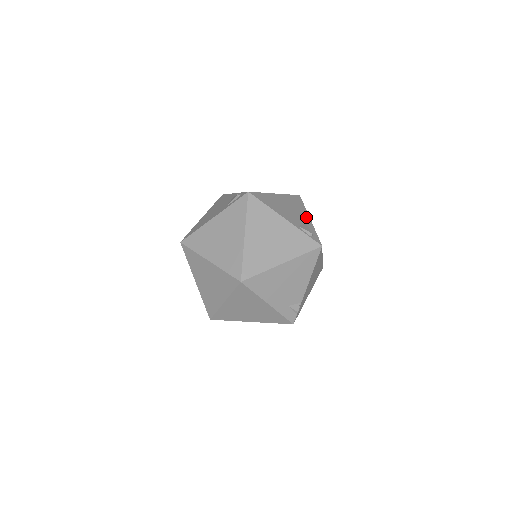
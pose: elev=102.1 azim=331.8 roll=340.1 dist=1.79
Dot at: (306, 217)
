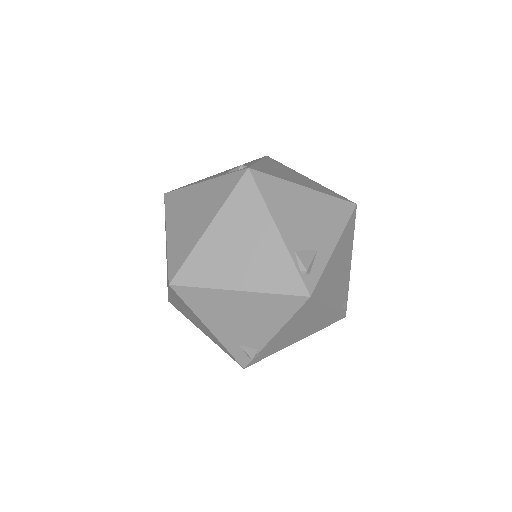
Dot at: (329, 241)
